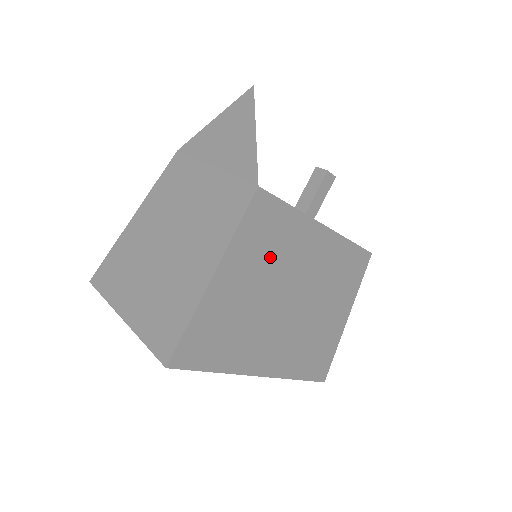
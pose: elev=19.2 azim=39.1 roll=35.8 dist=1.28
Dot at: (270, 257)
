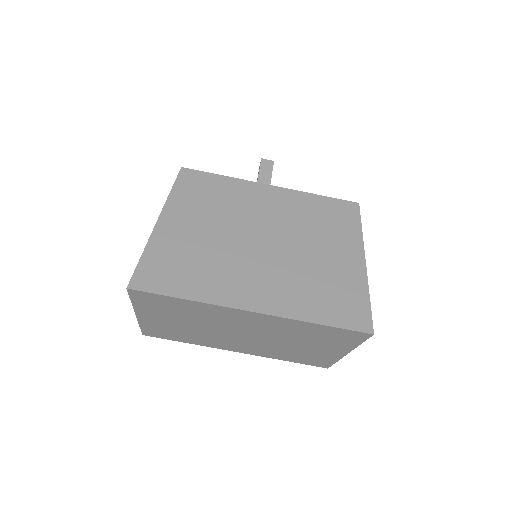
Dot at: (214, 209)
